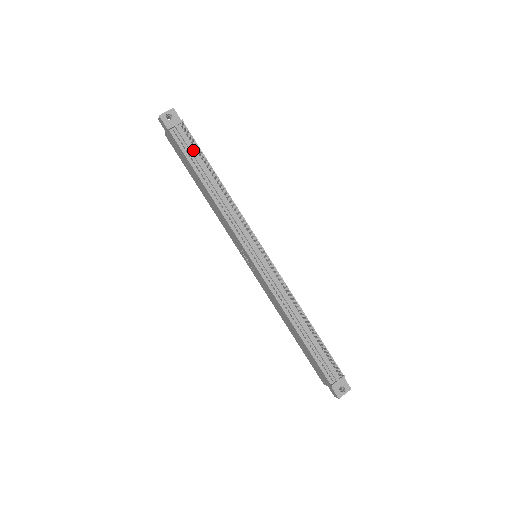
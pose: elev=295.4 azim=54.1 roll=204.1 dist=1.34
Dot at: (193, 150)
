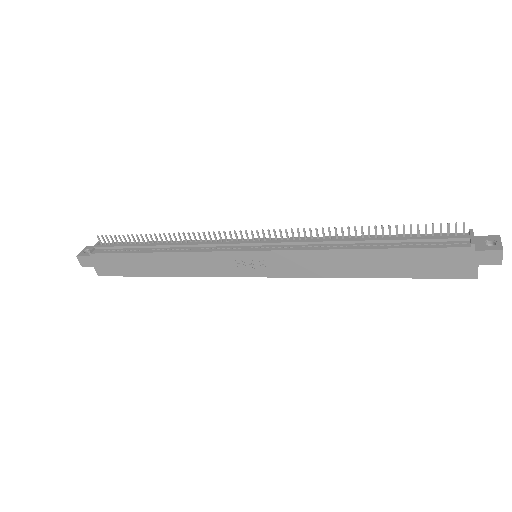
Dot at: (122, 245)
